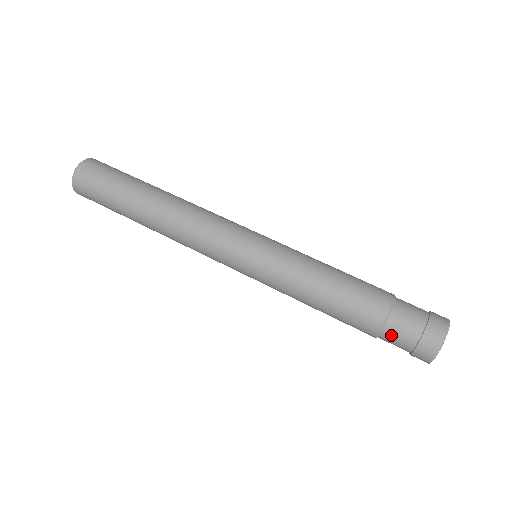
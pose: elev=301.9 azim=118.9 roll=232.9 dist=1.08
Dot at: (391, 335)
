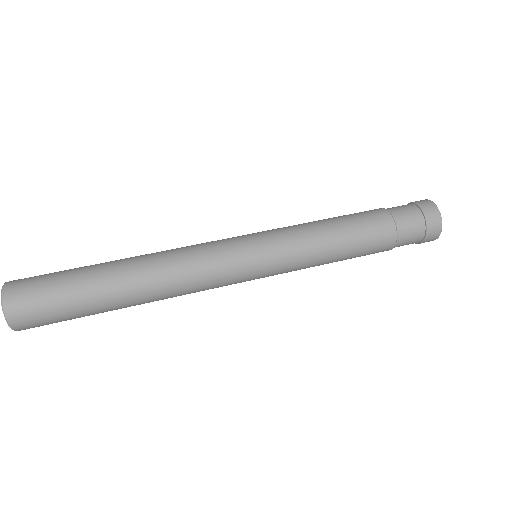
Dot at: (403, 221)
